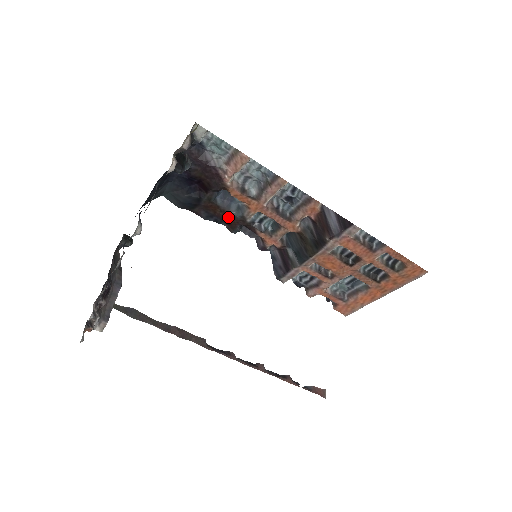
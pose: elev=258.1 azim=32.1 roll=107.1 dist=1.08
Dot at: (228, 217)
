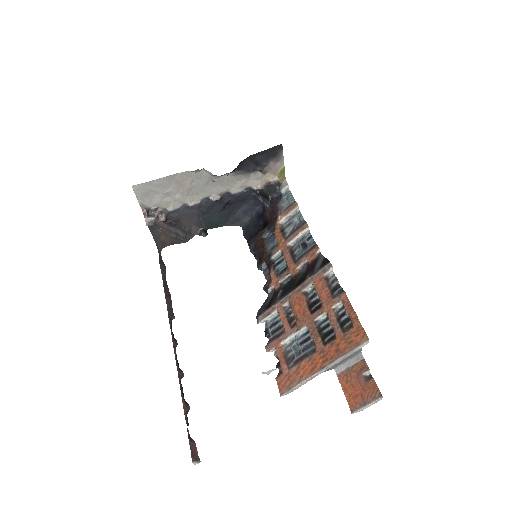
Dot at: (263, 252)
